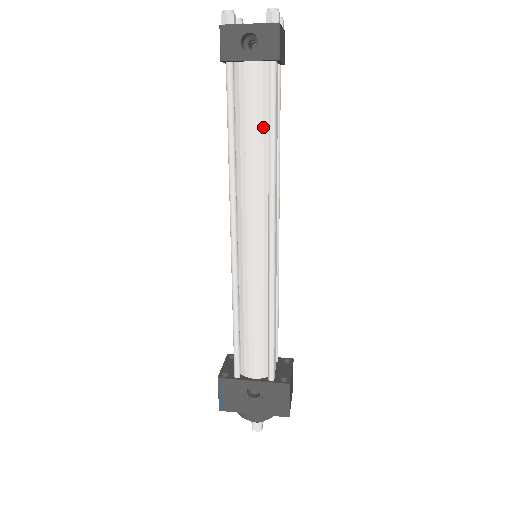
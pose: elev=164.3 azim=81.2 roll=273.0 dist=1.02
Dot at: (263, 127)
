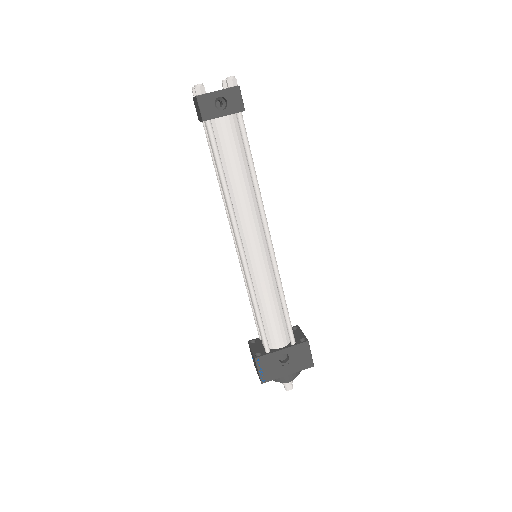
Dot at: (243, 160)
